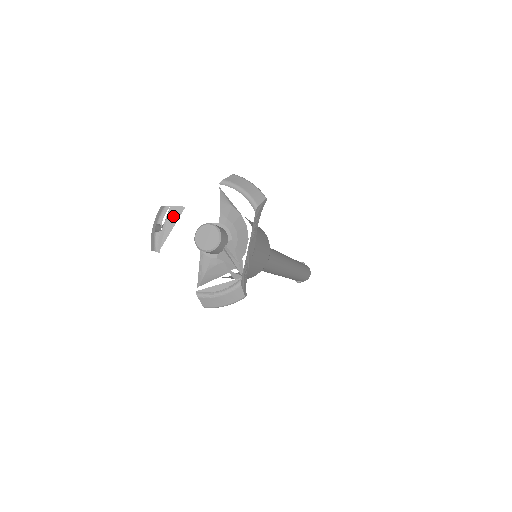
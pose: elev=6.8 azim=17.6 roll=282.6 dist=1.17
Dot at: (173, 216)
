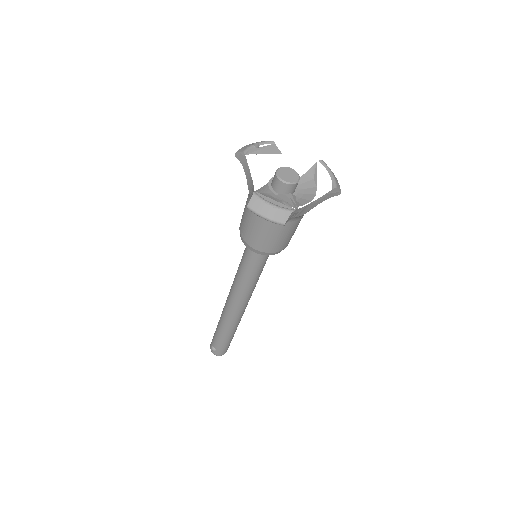
Dot at: (271, 149)
